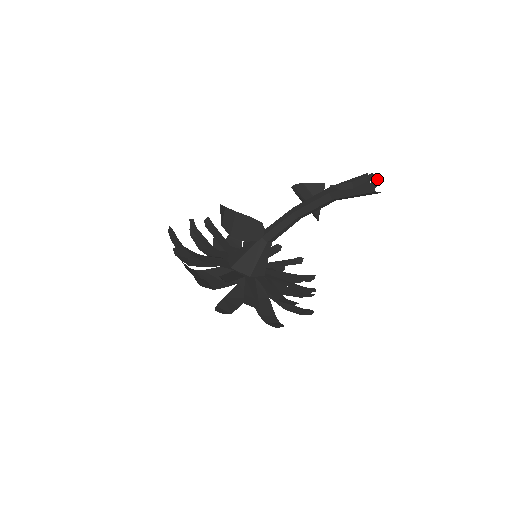
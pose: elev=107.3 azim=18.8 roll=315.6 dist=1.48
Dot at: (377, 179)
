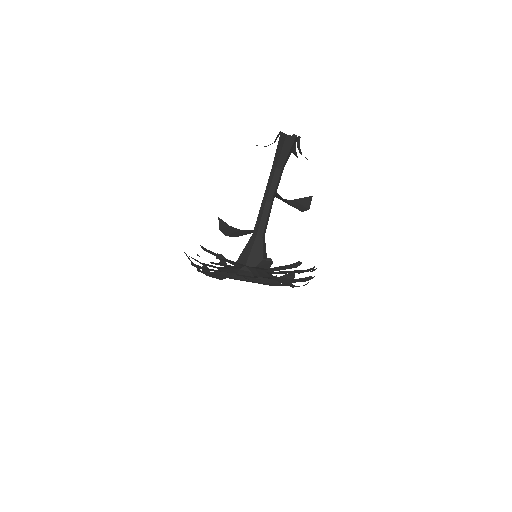
Dot at: (298, 136)
